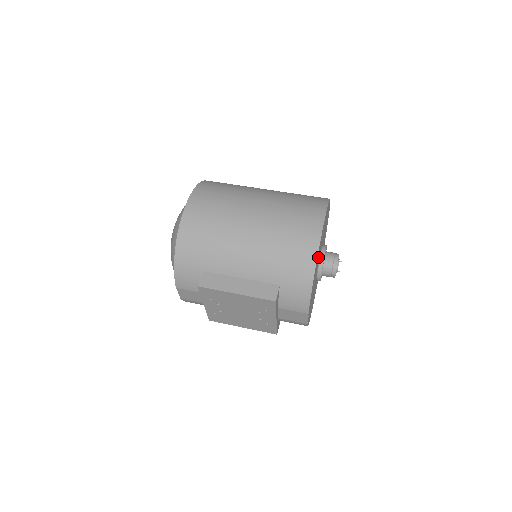
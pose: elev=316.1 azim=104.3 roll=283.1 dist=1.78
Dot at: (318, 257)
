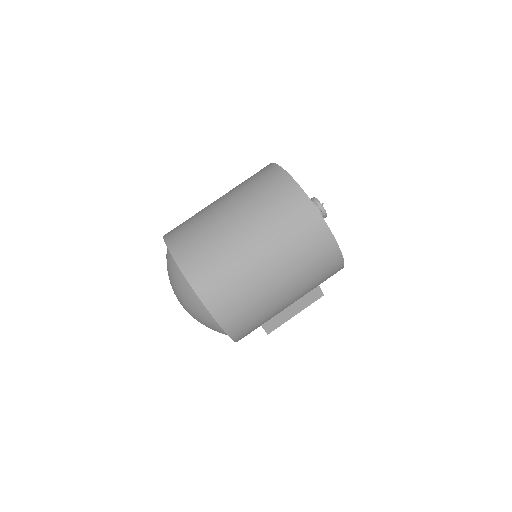
Dot at: occluded
